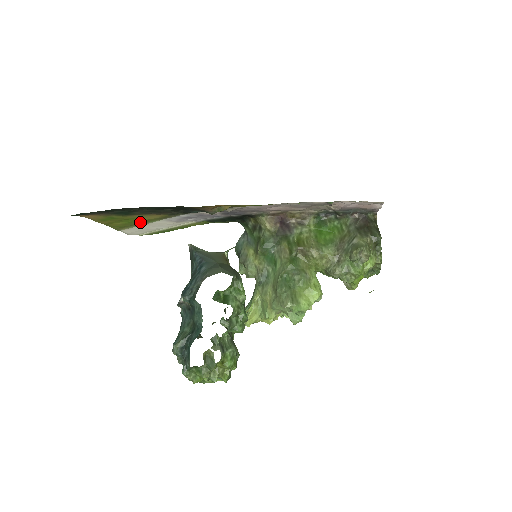
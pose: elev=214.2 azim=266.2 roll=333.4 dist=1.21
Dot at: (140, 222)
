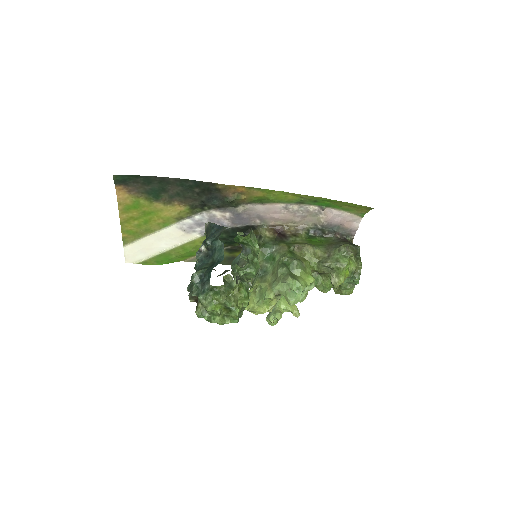
Dot at: (154, 224)
